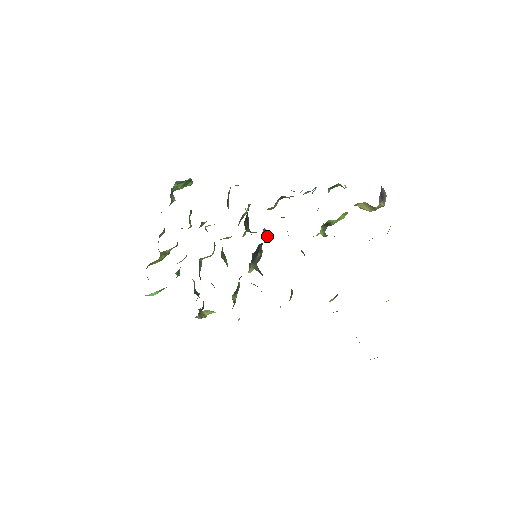
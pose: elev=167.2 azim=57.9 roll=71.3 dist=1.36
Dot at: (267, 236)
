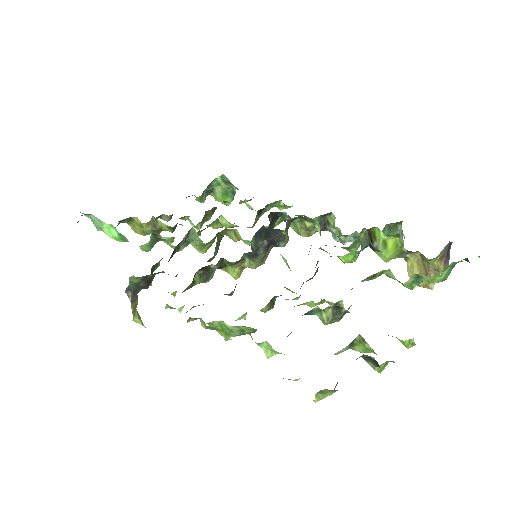
Dot at: occluded
